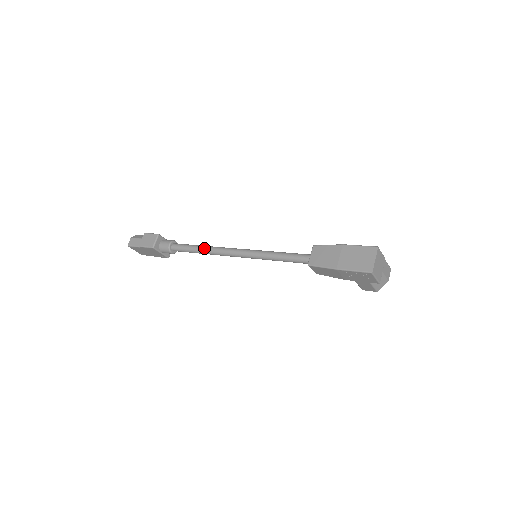
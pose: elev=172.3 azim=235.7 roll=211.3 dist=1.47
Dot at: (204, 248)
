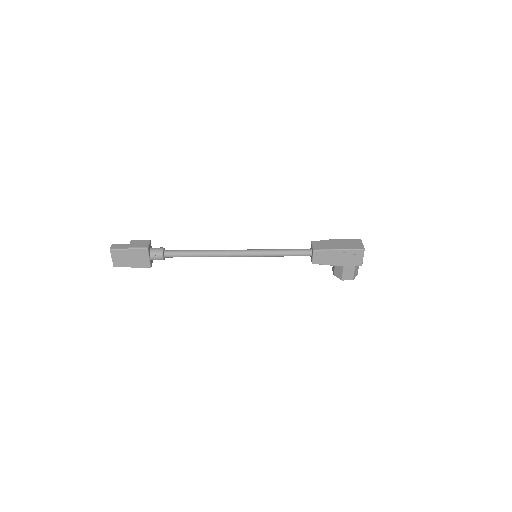
Dot at: (204, 250)
